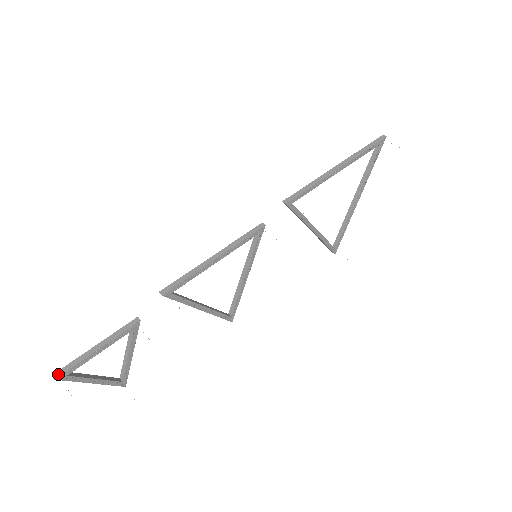
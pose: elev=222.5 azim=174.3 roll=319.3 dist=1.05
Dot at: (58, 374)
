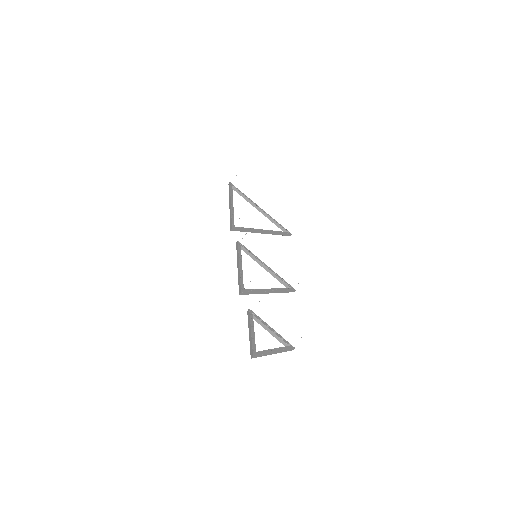
Dot at: (252, 354)
